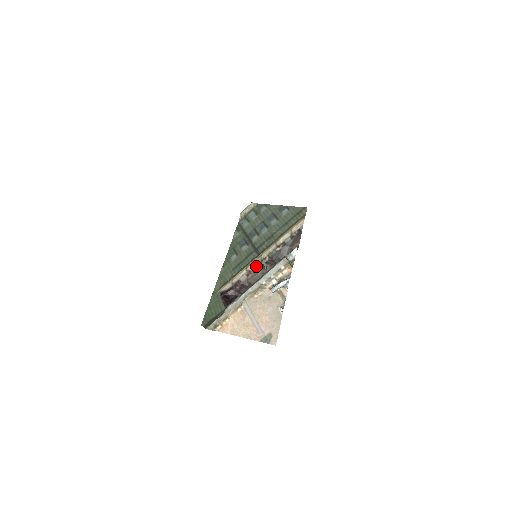
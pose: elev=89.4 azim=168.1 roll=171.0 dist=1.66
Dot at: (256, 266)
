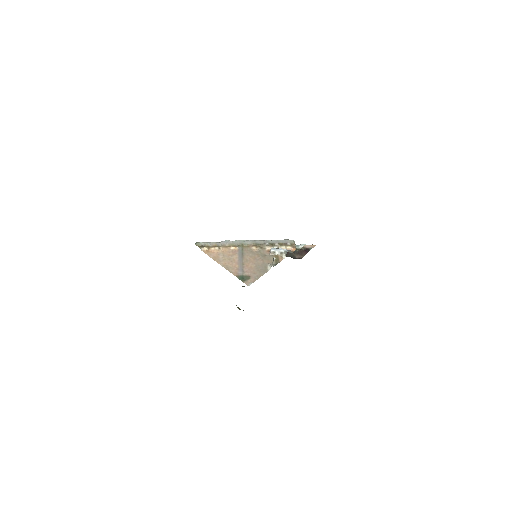
Dot at: occluded
